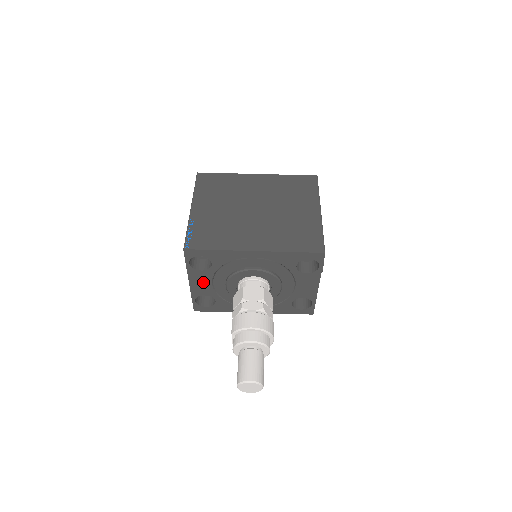
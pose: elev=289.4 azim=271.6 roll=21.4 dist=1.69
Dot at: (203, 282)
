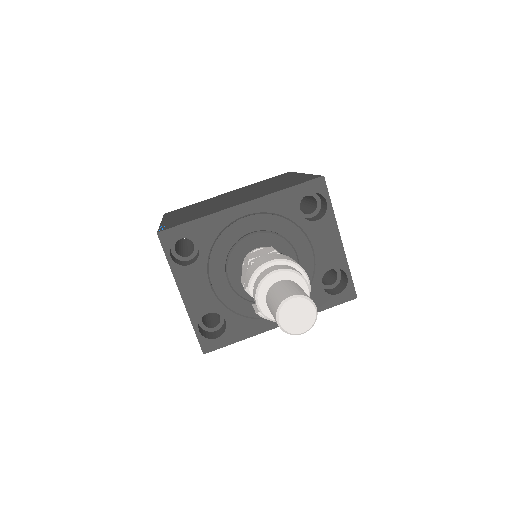
Dot at: (198, 287)
